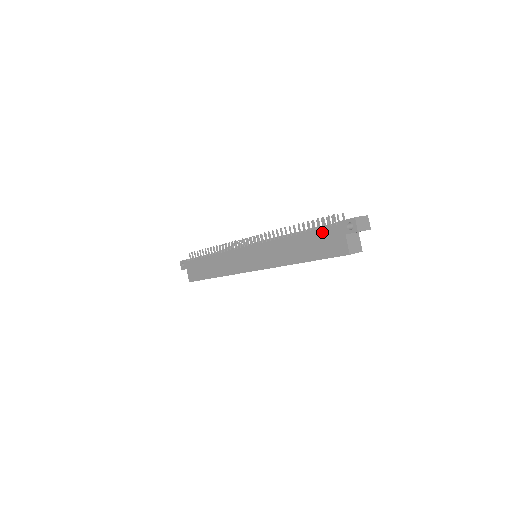
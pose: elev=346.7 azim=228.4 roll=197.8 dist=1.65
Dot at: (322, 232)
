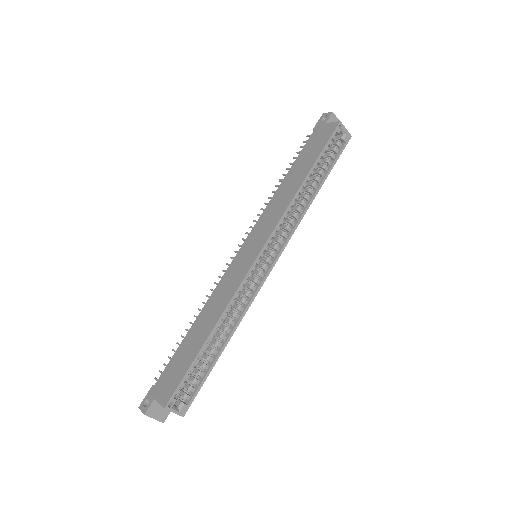
Dot at: (306, 146)
